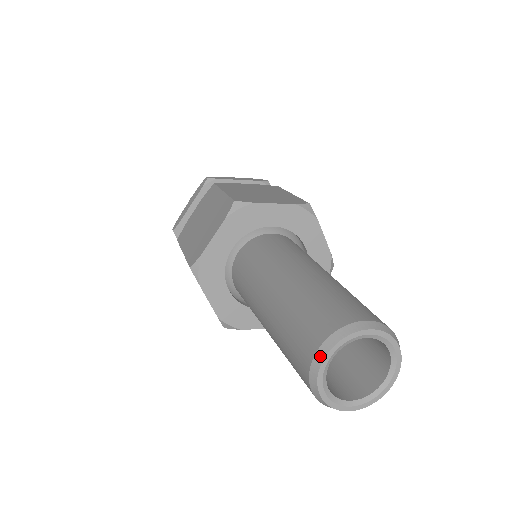
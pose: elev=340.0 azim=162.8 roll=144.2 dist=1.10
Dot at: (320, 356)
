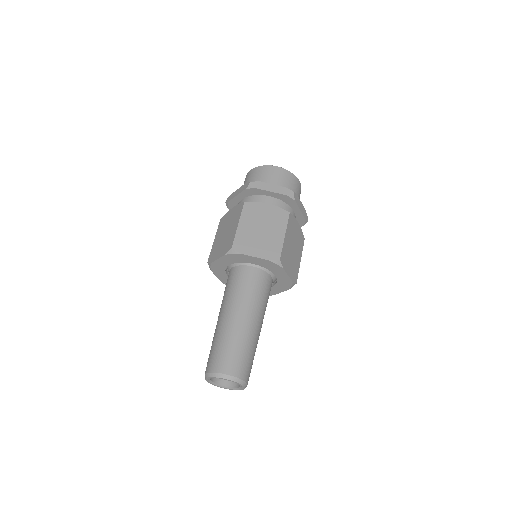
Dot at: (206, 376)
